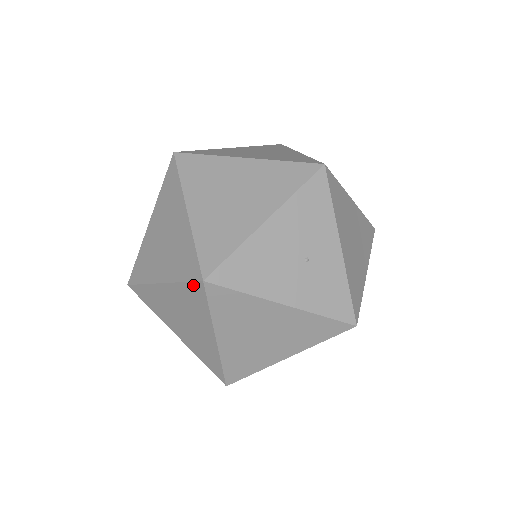
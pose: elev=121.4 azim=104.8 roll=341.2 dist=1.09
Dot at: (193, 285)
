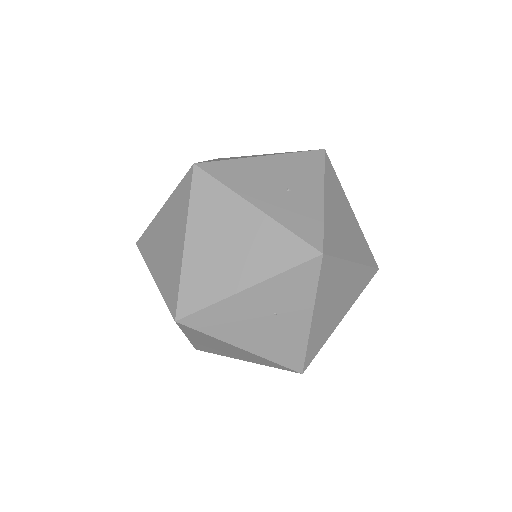
Dot at: (185, 178)
